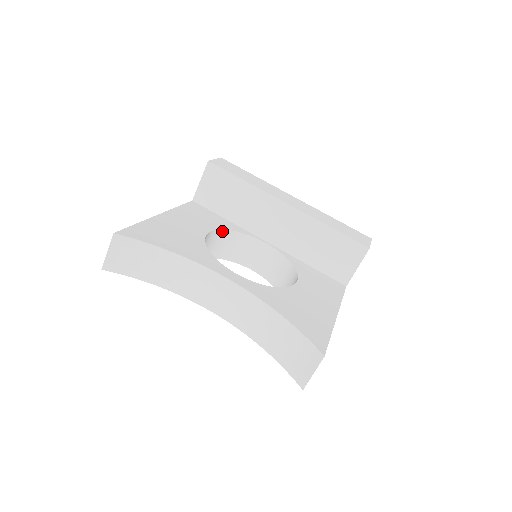
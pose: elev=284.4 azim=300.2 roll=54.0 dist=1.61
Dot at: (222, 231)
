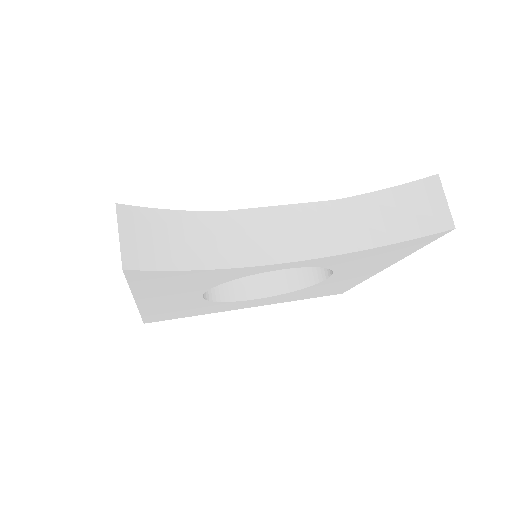
Dot at: occluded
